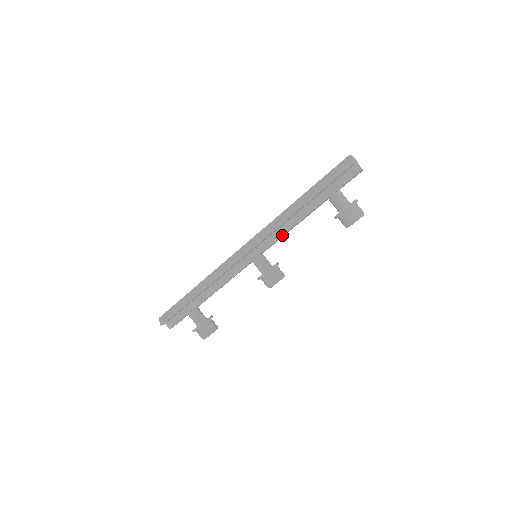
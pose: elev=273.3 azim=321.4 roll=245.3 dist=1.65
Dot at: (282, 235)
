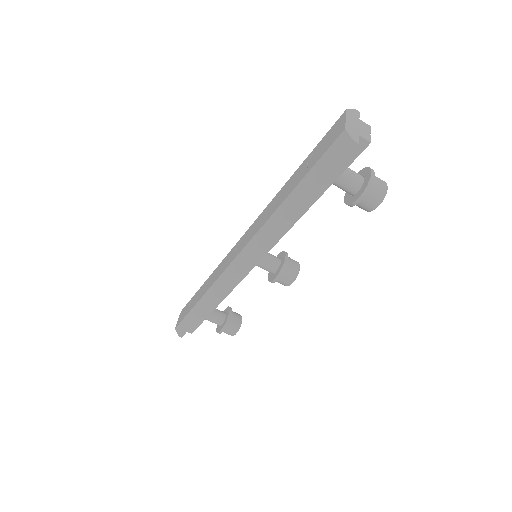
Dot at: (281, 237)
